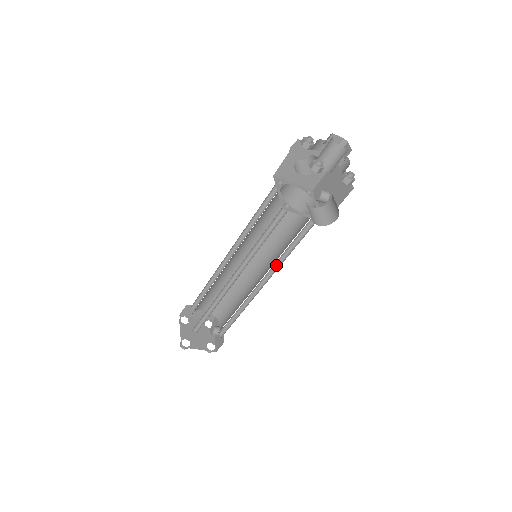
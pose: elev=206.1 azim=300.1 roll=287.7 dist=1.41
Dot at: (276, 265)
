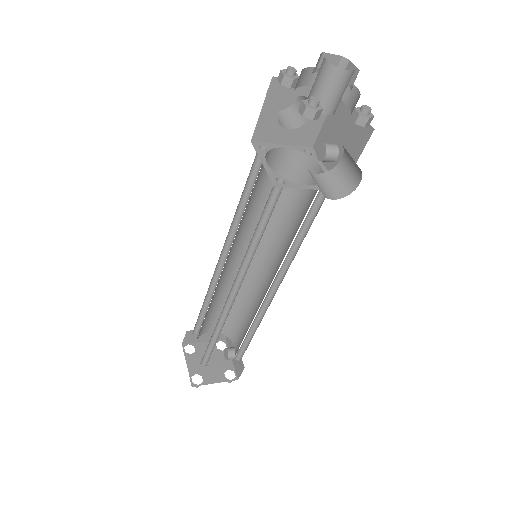
Dot at: (286, 262)
